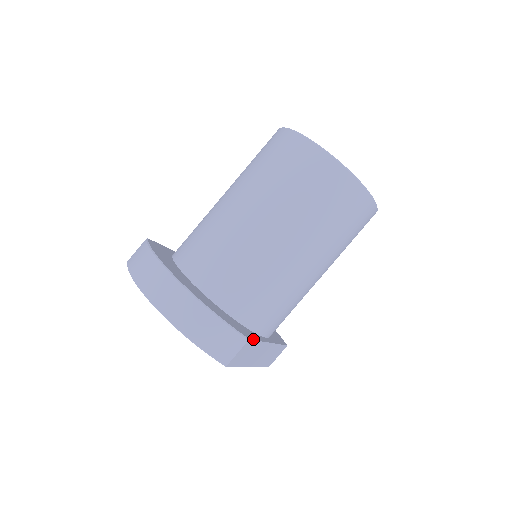
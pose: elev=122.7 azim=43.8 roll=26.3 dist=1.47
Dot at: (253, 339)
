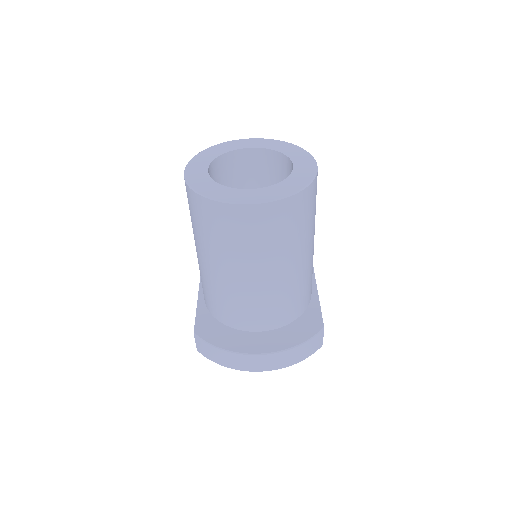
Dot at: (322, 319)
